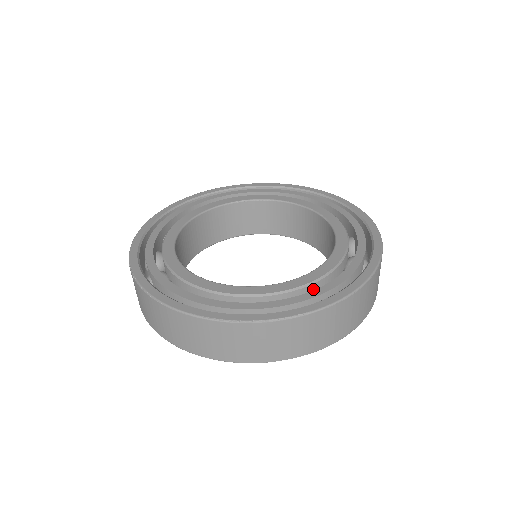
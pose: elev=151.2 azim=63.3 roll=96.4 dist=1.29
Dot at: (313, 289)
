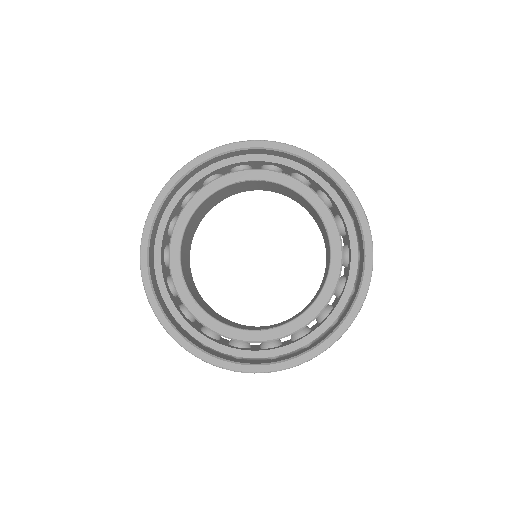
Dot at: (297, 331)
